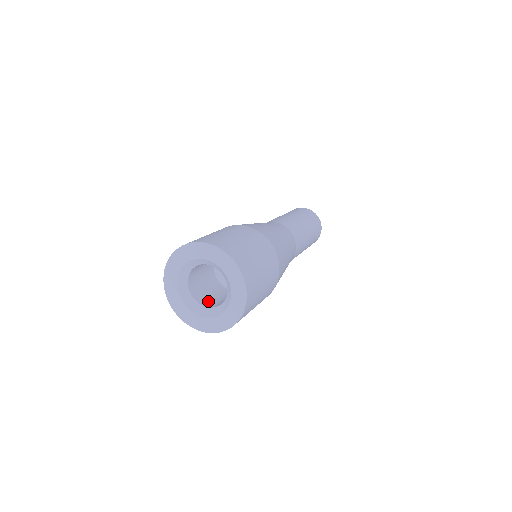
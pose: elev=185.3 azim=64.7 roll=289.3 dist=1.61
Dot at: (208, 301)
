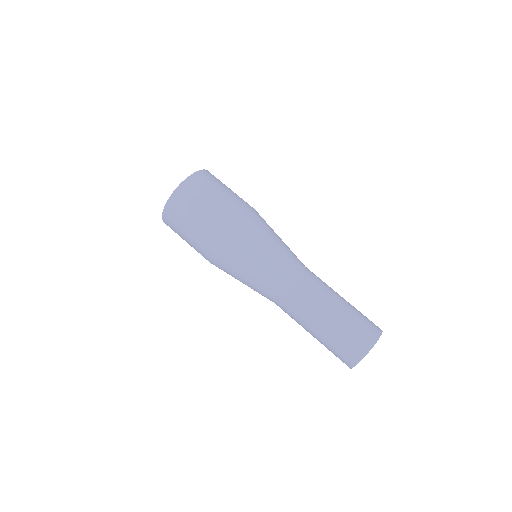
Dot at: occluded
